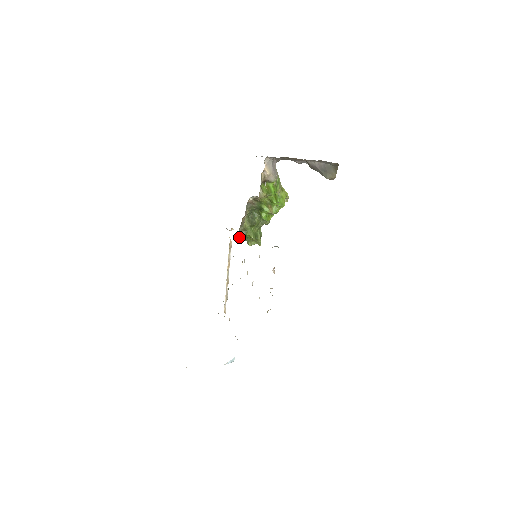
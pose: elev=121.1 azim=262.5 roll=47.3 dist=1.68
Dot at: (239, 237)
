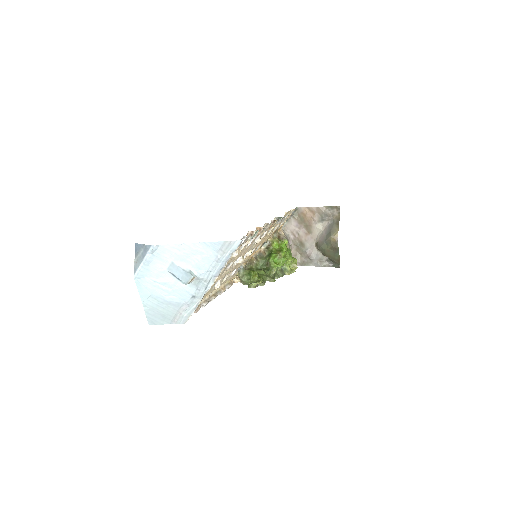
Dot at: (243, 271)
